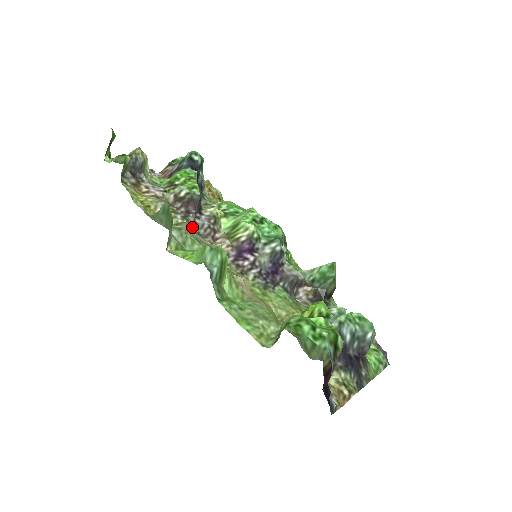
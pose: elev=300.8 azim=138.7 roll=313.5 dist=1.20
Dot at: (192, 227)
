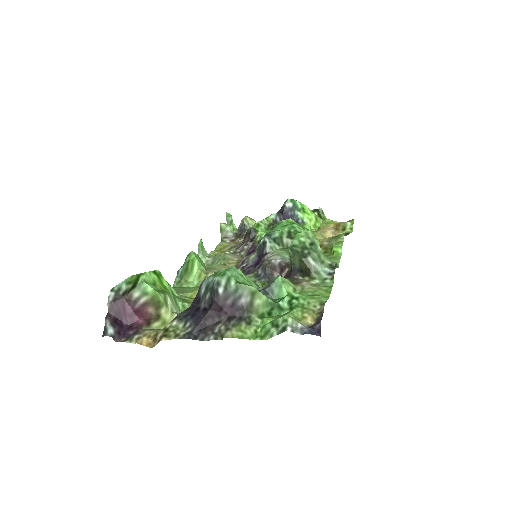
Dot at: (238, 253)
